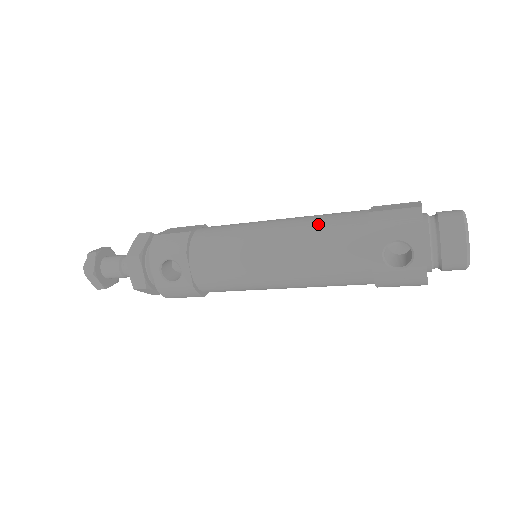
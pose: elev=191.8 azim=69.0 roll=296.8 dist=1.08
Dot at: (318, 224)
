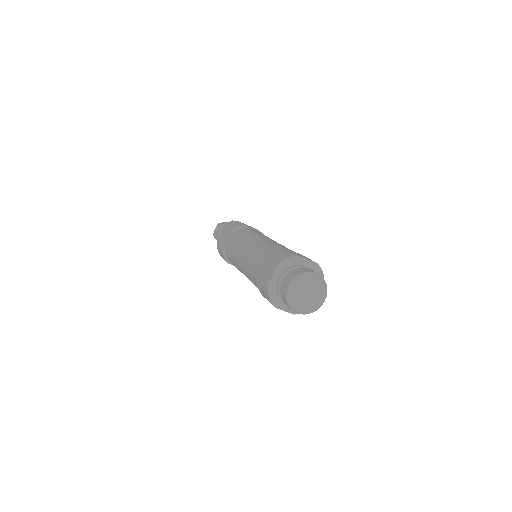
Dot at: (248, 272)
